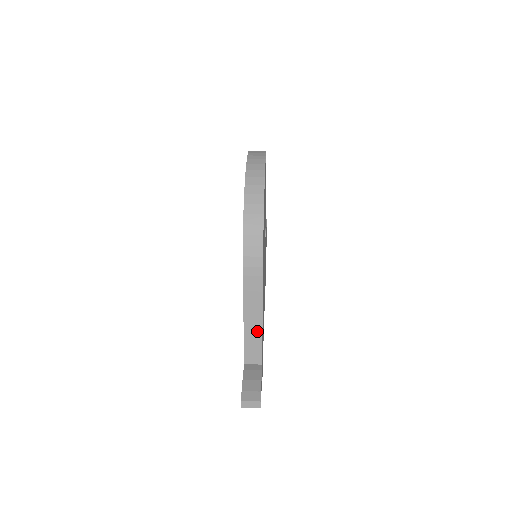
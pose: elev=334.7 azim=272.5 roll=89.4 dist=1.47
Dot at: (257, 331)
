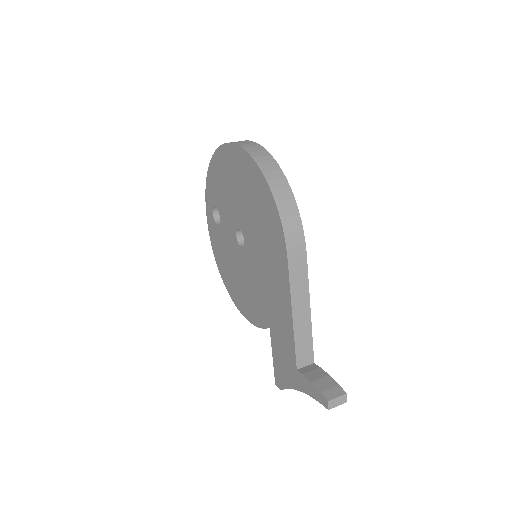
Dot at: (306, 323)
